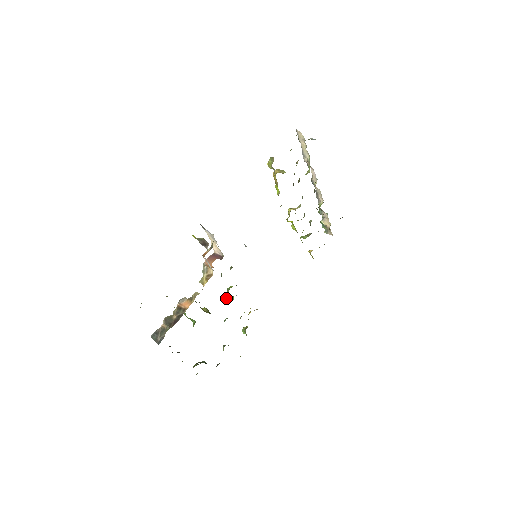
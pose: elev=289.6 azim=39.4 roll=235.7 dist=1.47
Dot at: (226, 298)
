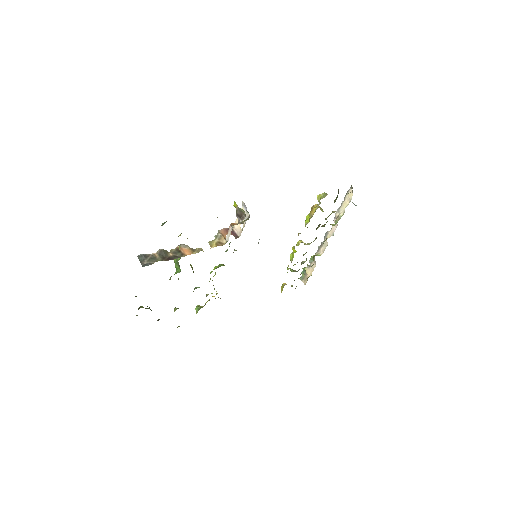
Dot at: (211, 271)
